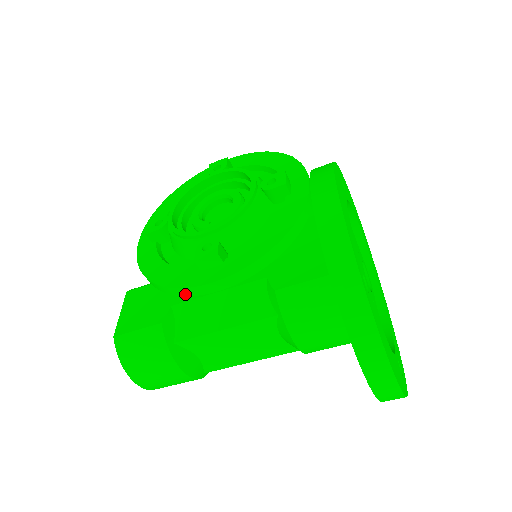
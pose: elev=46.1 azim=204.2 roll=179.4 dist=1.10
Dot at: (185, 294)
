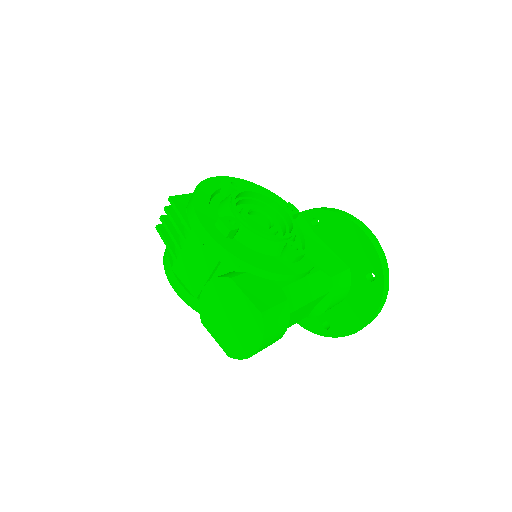
Dot at: (287, 279)
